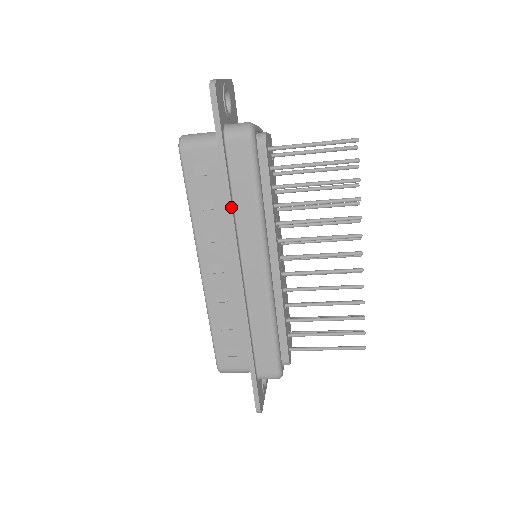
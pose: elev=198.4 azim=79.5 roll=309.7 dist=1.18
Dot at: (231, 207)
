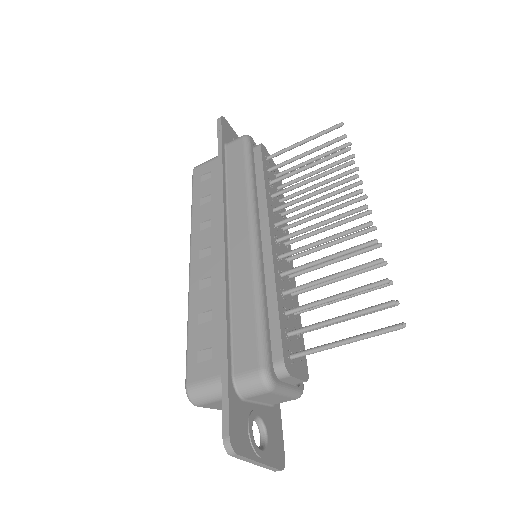
Dot at: (222, 183)
